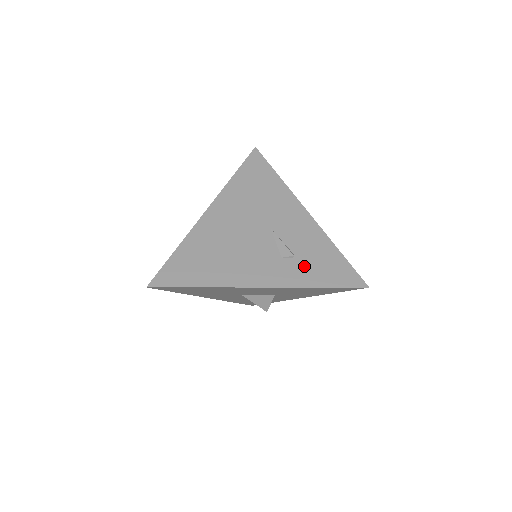
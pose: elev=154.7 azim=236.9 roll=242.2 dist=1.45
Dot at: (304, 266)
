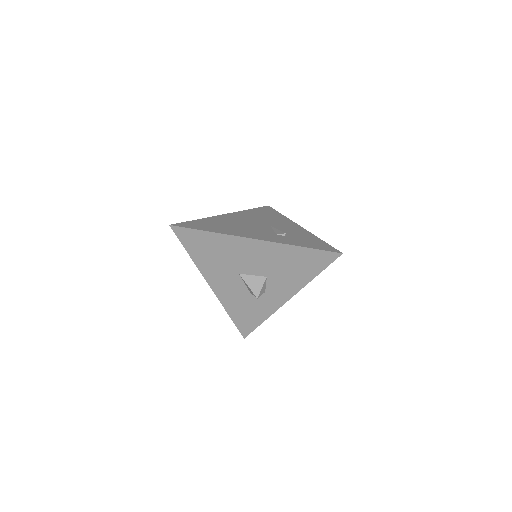
Dot at: (293, 239)
